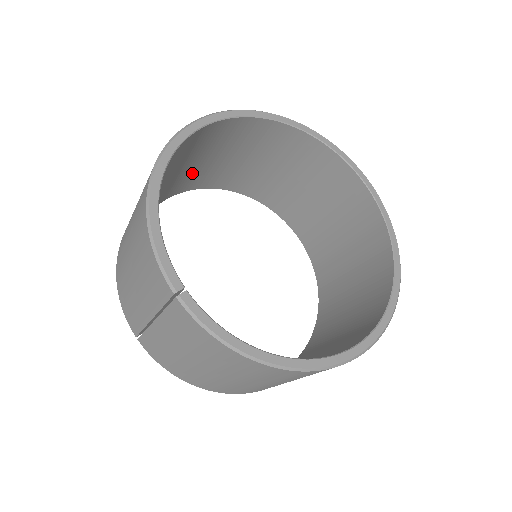
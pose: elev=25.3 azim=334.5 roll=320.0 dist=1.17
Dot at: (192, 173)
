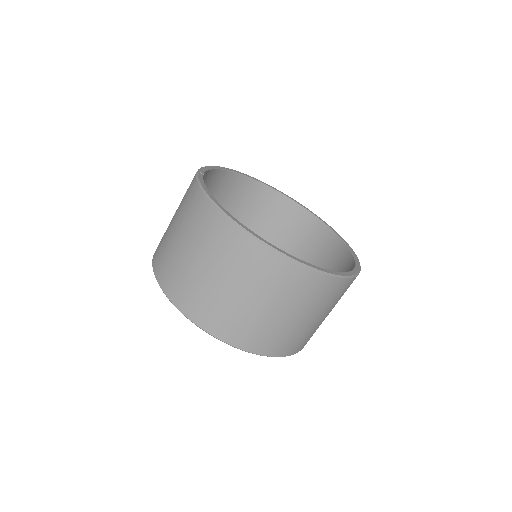
Dot at: occluded
